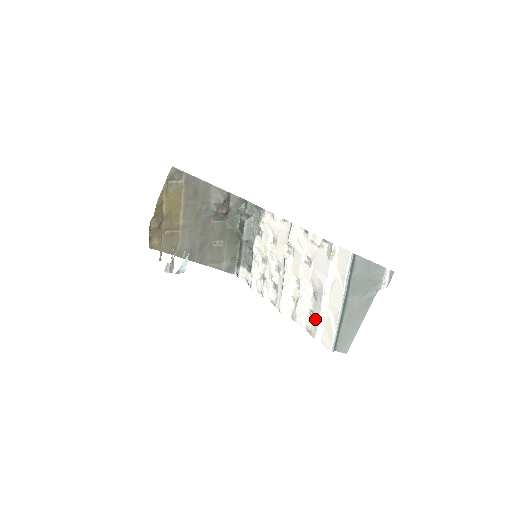
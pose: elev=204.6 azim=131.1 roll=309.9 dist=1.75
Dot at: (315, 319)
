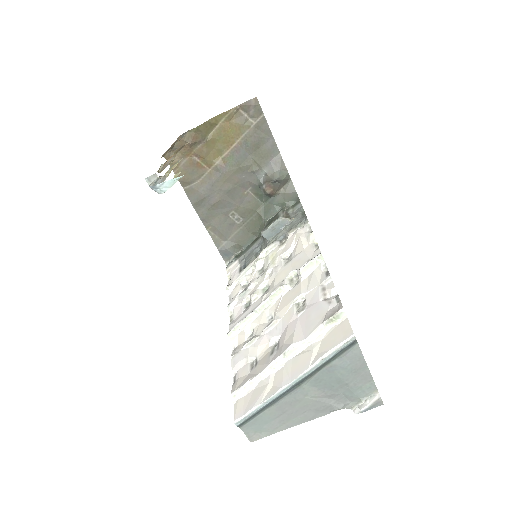
Dot at: (251, 373)
